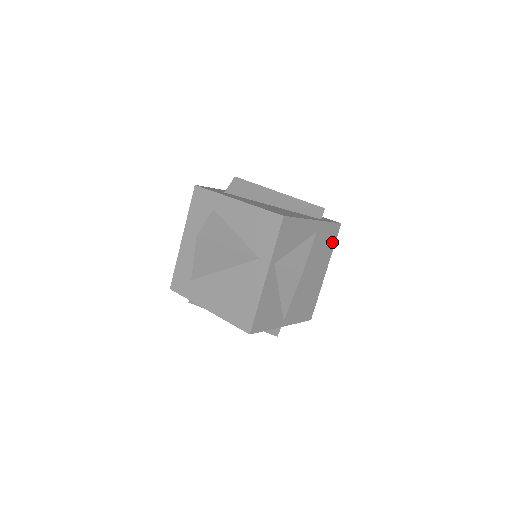
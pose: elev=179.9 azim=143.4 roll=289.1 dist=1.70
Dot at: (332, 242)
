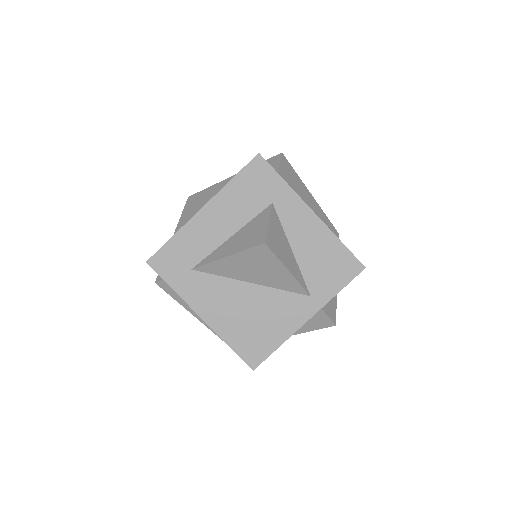
Dot at: occluded
